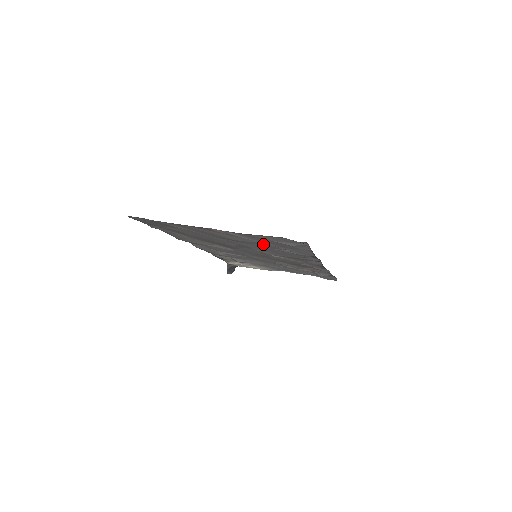
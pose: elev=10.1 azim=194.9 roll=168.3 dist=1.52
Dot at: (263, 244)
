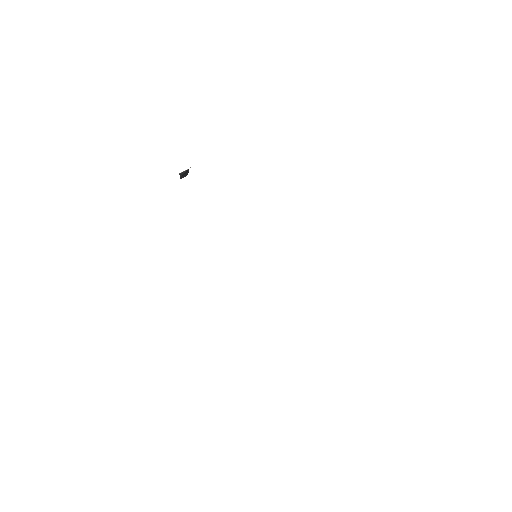
Dot at: occluded
